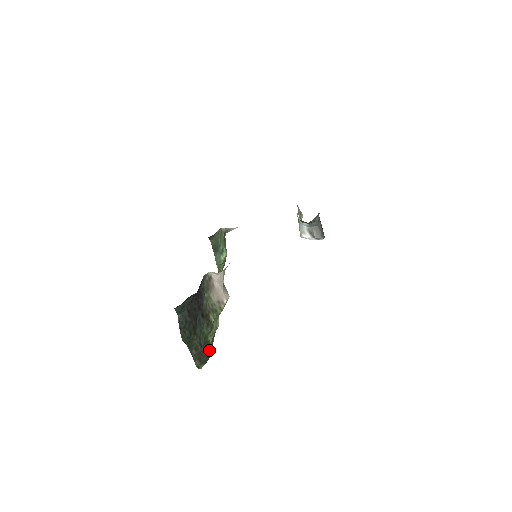
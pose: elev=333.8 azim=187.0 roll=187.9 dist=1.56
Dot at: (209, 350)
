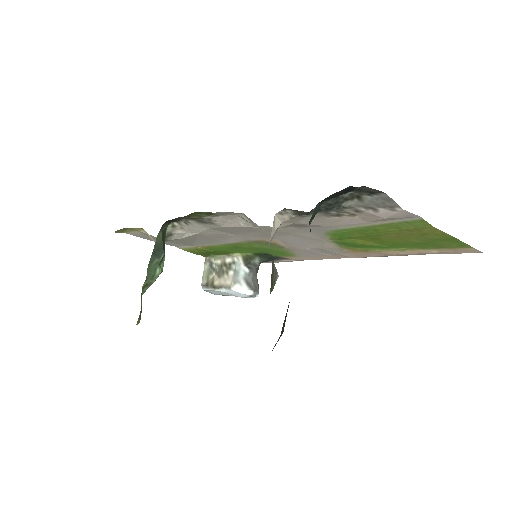
Dot at: occluded
